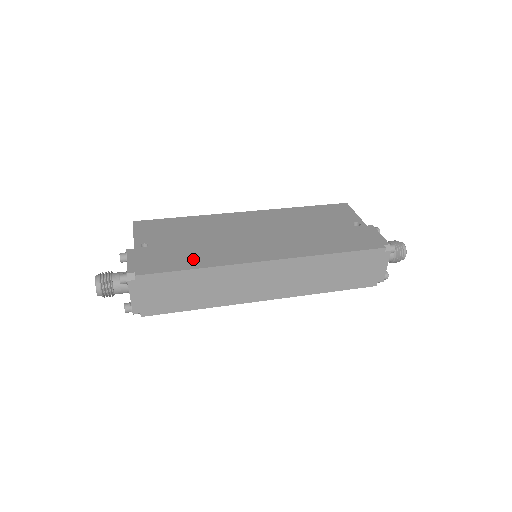
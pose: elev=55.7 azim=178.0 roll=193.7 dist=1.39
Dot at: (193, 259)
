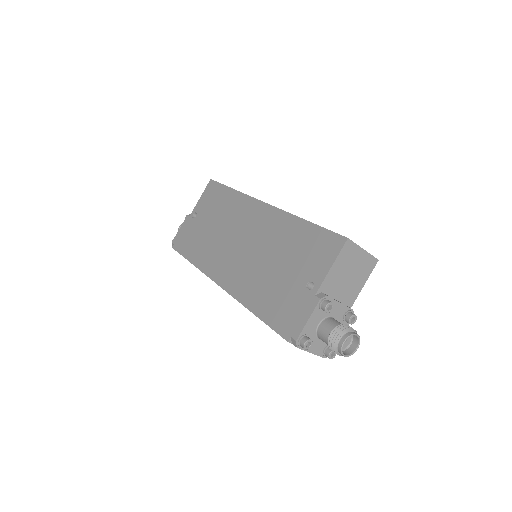
Dot at: (196, 250)
